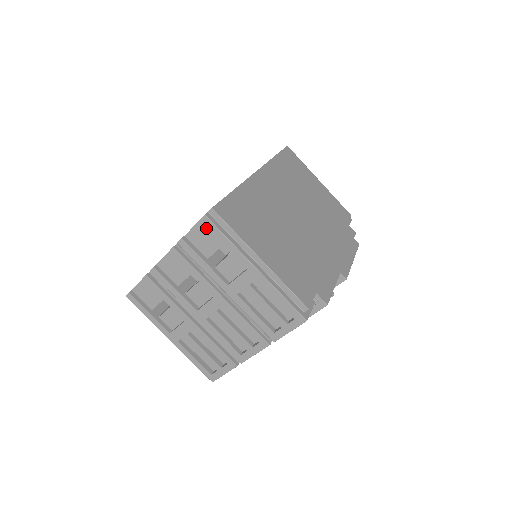
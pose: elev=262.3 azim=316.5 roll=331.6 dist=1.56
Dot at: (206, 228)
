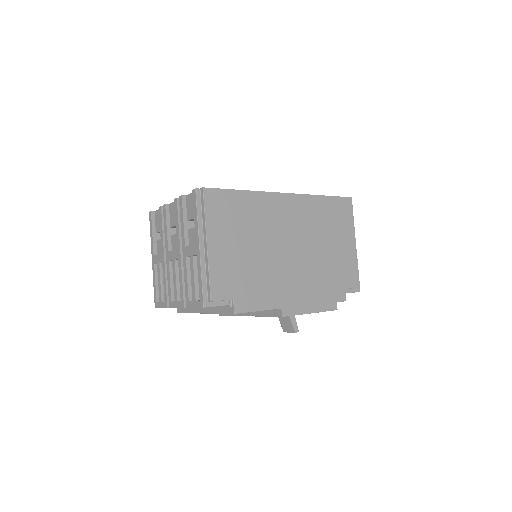
Dot at: occluded
